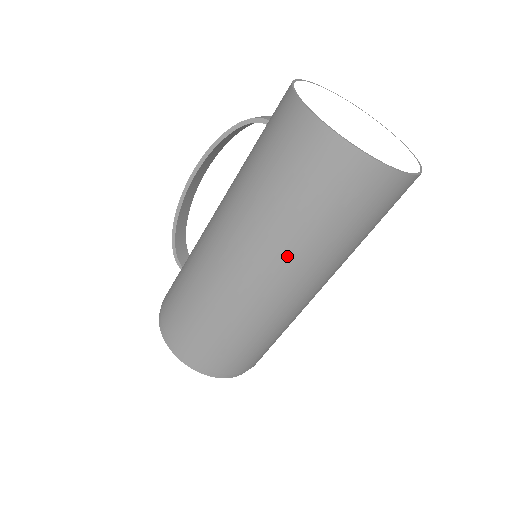
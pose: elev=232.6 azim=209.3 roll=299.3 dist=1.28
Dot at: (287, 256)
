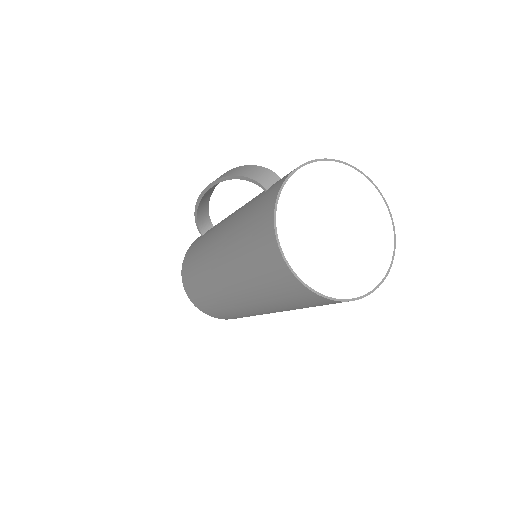
Dot at: (259, 303)
